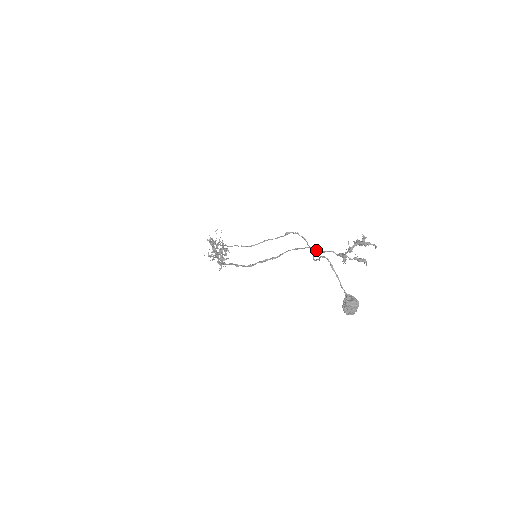
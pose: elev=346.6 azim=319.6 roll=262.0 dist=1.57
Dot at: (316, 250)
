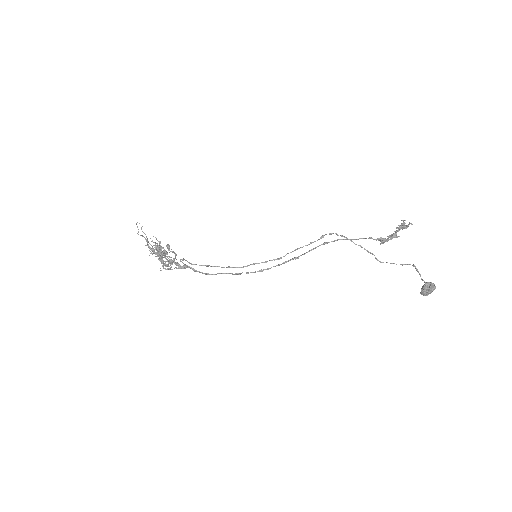
Dot at: occluded
